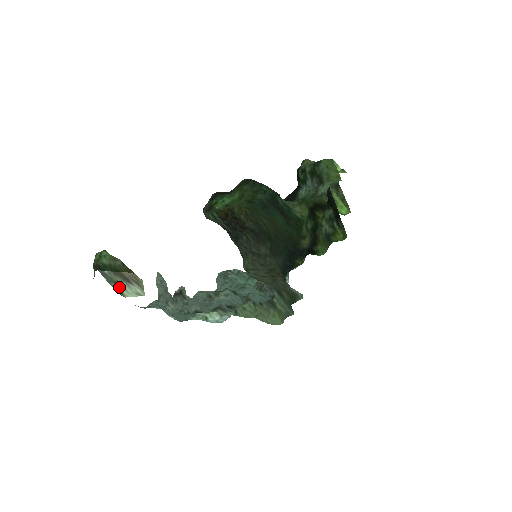
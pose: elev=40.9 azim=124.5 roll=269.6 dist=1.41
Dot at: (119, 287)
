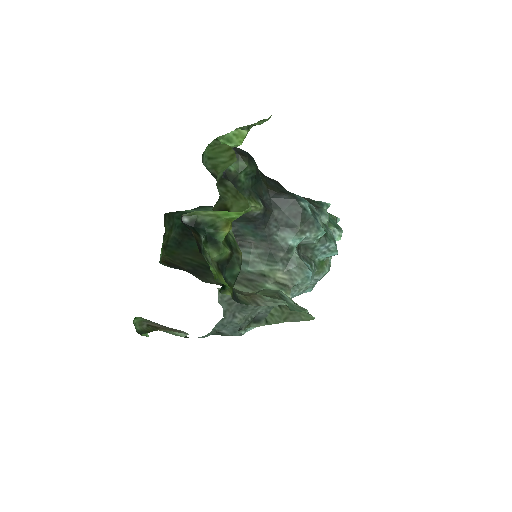
Dot at: (173, 332)
